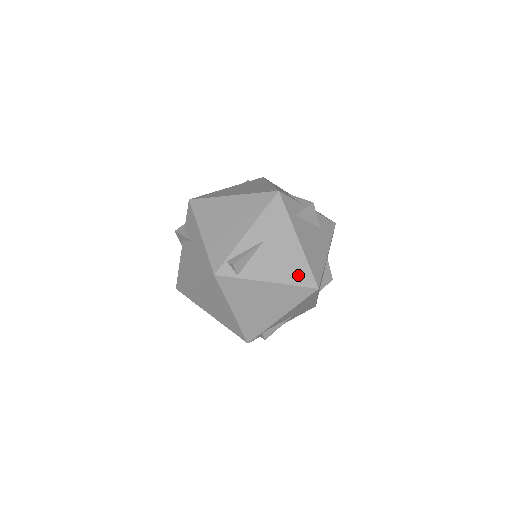
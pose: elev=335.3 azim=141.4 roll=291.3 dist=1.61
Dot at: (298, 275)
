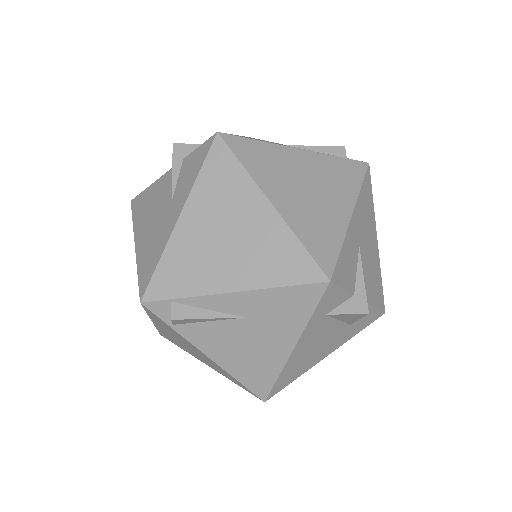
Dot at: (253, 376)
